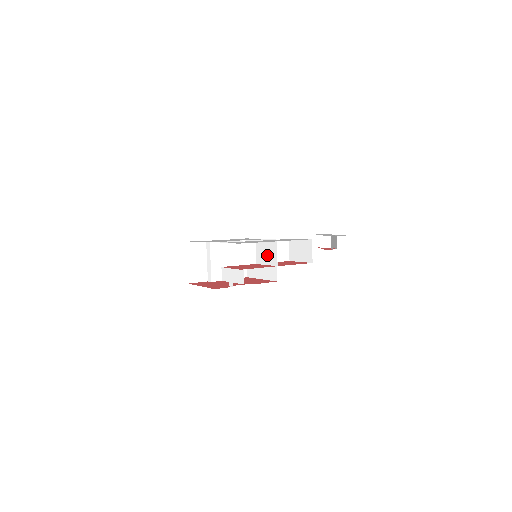
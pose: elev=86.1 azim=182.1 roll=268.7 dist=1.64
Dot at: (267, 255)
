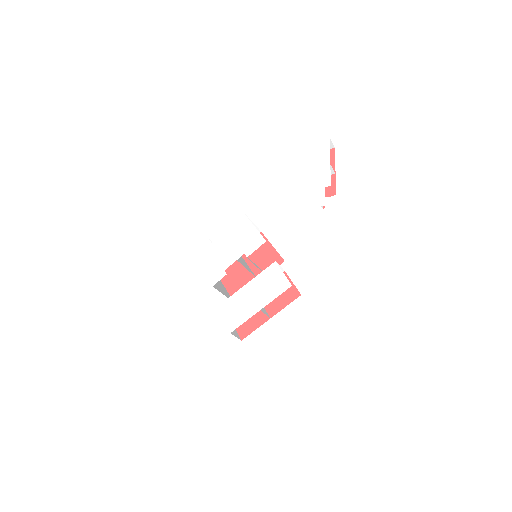
Dot at: occluded
